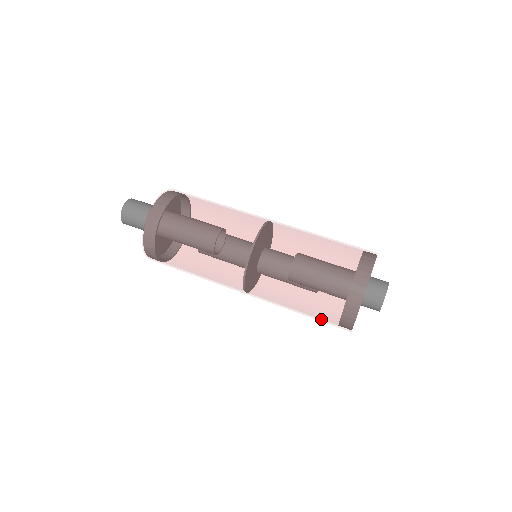
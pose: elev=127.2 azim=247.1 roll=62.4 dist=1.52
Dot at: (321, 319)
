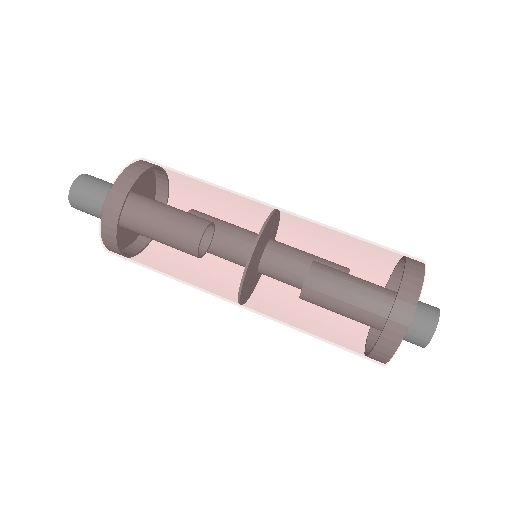
Dot at: occluded
